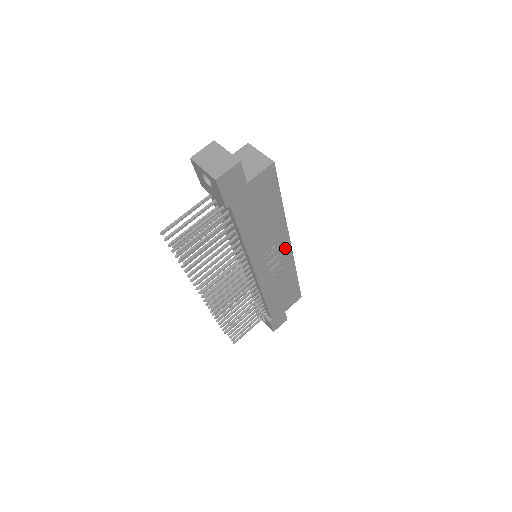
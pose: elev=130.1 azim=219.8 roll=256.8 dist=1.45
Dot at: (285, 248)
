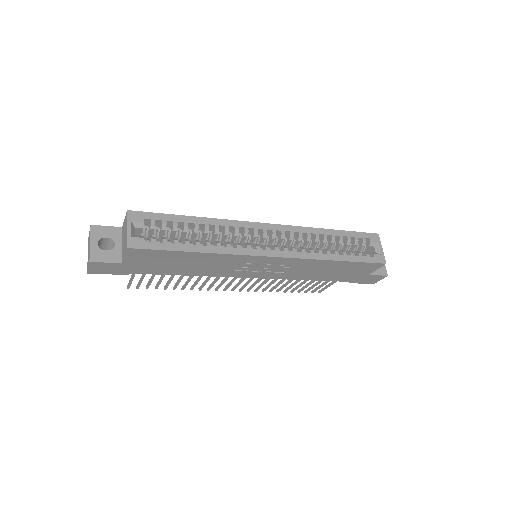
Dot at: (268, 260)
